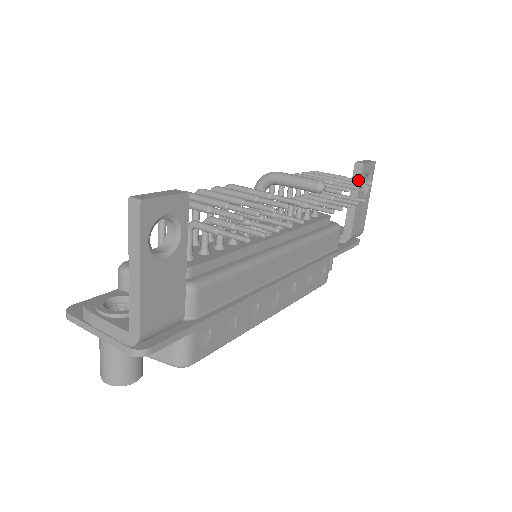
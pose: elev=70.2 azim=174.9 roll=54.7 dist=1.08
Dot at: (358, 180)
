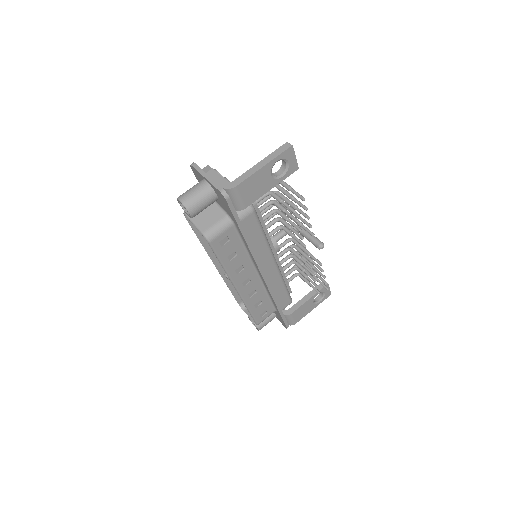
Dot at: occluded
